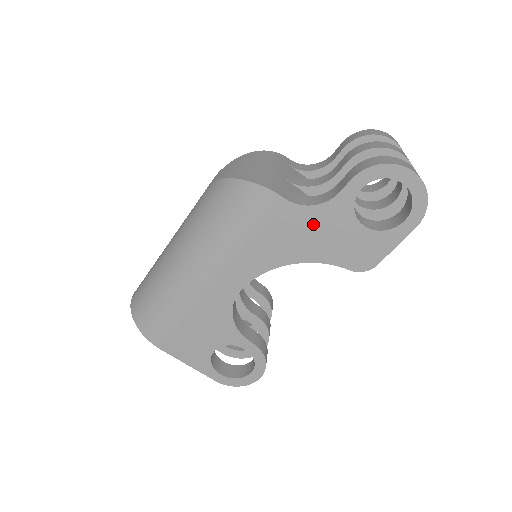
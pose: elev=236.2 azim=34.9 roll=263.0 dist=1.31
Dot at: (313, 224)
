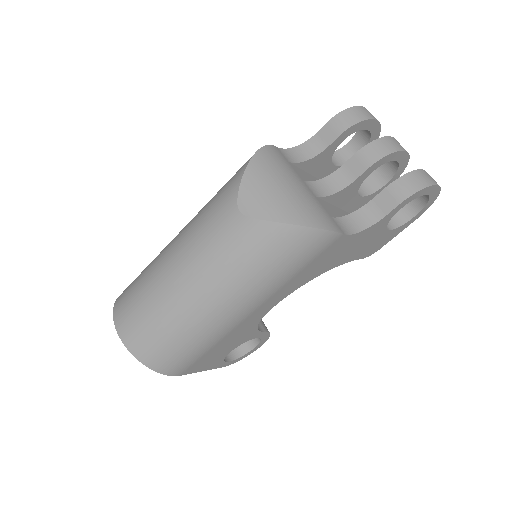
Dot at: (355, 242)
